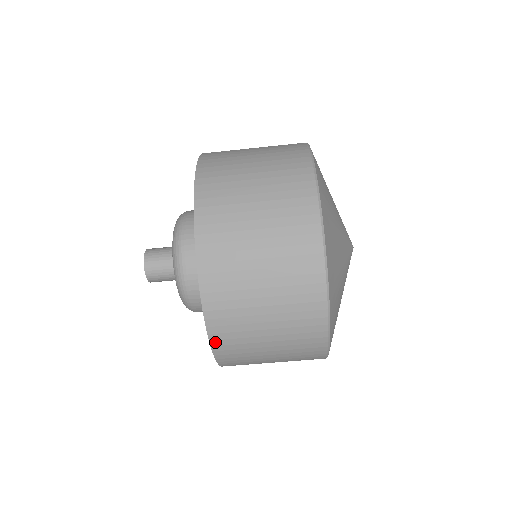
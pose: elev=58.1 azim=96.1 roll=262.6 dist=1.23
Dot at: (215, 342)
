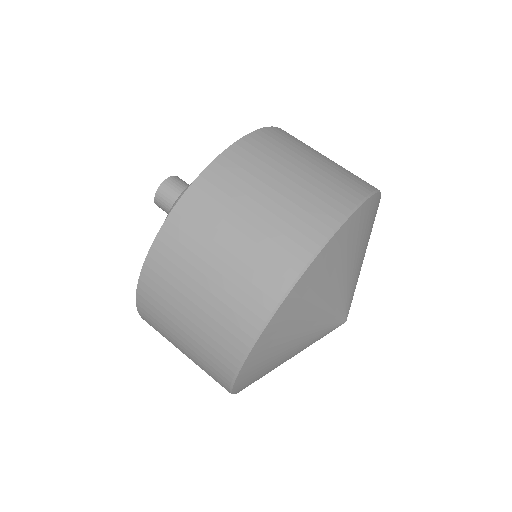
Dot at: (202, 181)
